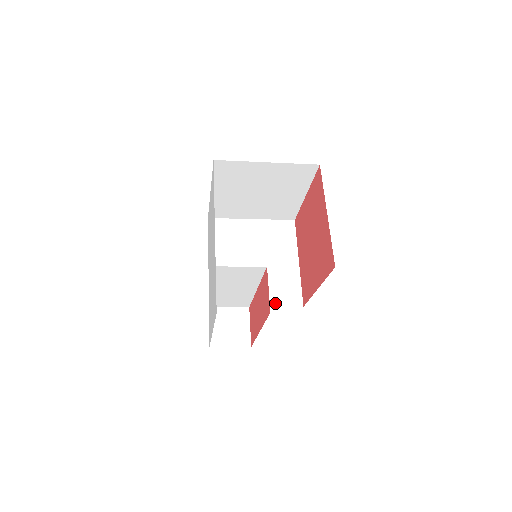
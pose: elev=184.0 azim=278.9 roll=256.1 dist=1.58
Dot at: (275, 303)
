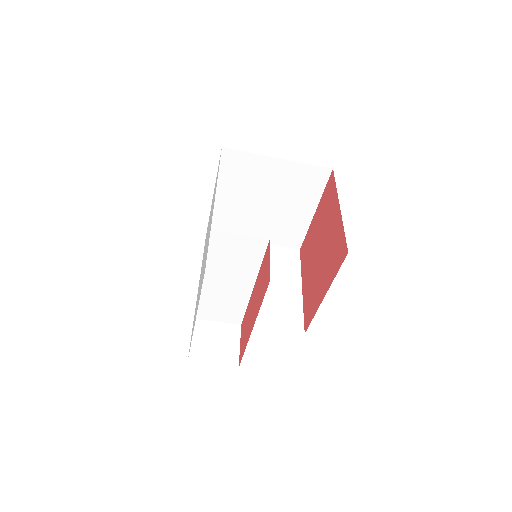
Dot at: (272, 325)
